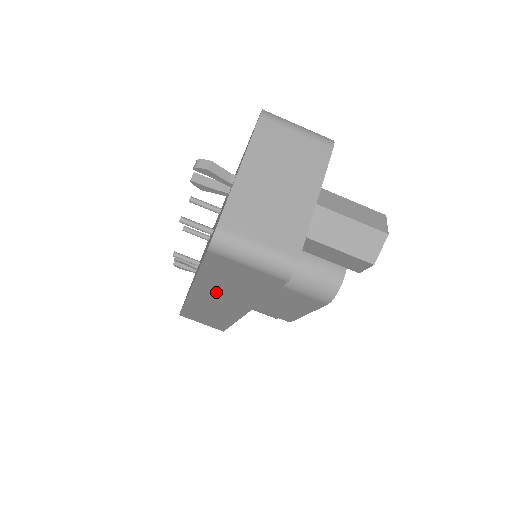
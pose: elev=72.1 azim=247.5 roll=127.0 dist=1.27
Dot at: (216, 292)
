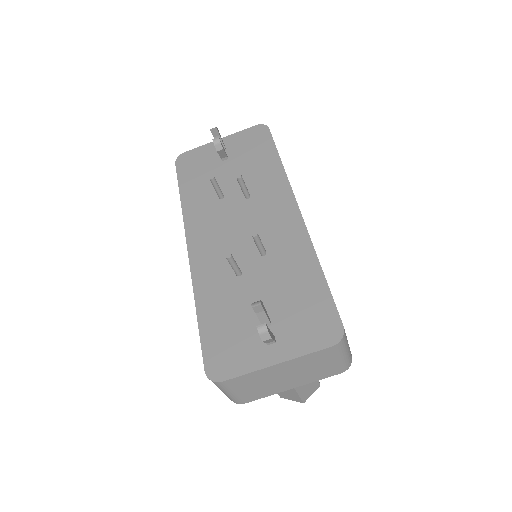
Dot at: occluded
